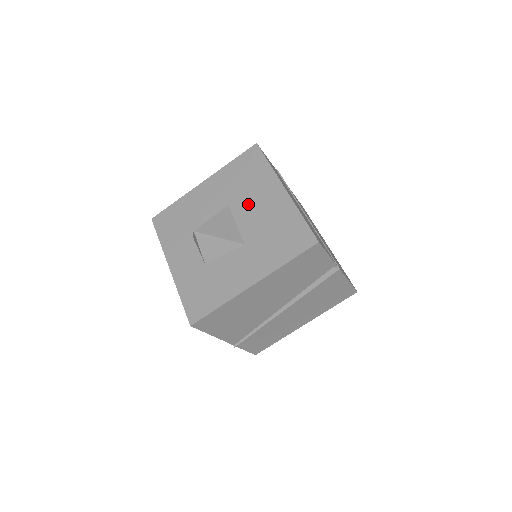
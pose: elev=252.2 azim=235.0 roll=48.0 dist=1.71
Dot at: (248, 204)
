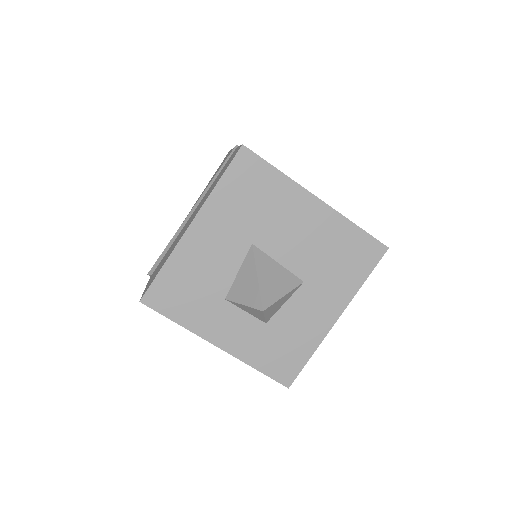
Dot at: (280, 234)
